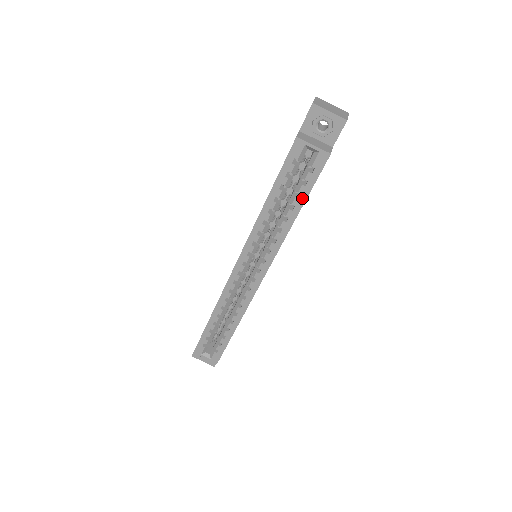
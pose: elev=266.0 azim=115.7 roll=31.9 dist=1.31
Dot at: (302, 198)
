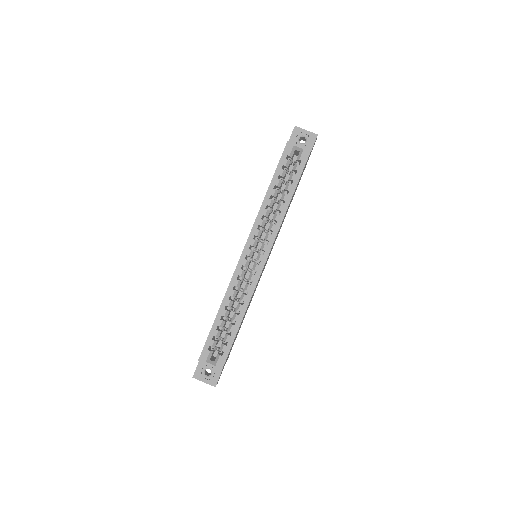
Dot at: (294, 184)
